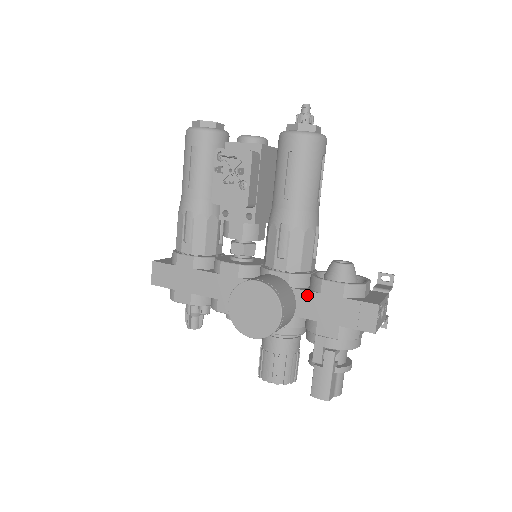
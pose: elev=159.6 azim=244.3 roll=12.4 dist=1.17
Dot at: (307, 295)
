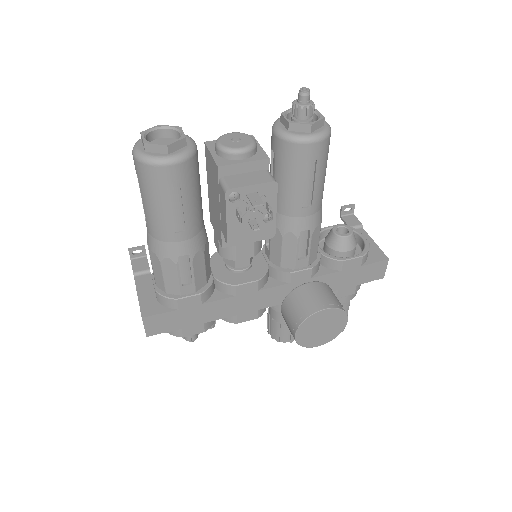
Dot at: (329, 277)
